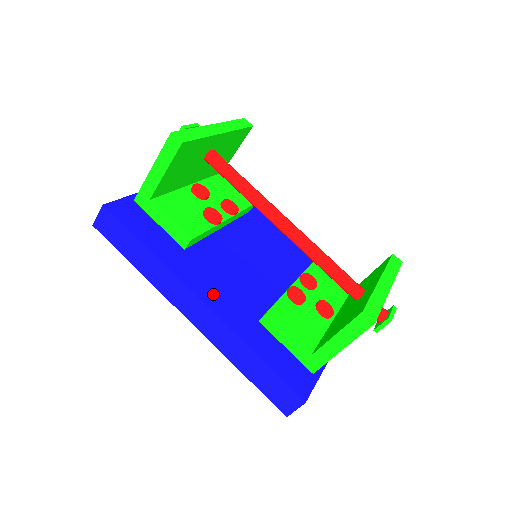
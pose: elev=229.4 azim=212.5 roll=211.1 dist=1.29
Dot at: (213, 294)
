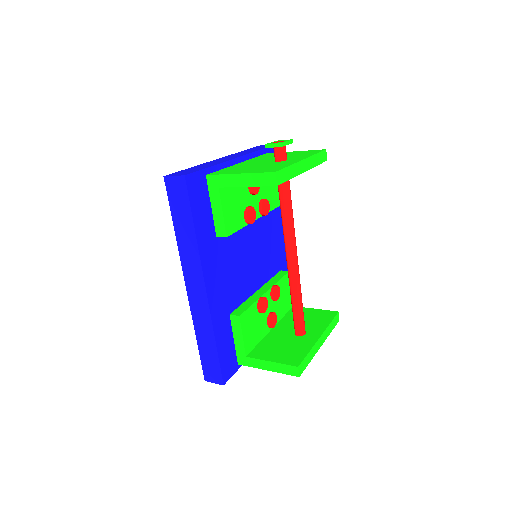
Dot at: (215, 285)
